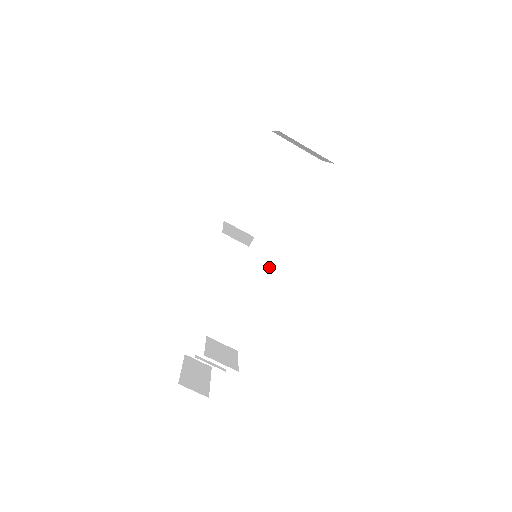
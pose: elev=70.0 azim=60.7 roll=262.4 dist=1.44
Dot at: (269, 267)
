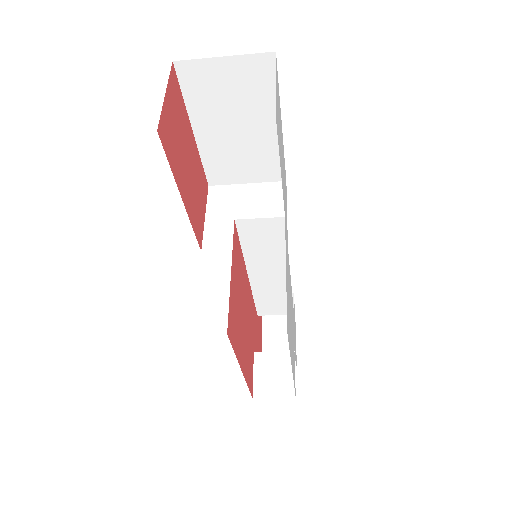
Dot at: (281, 254)
